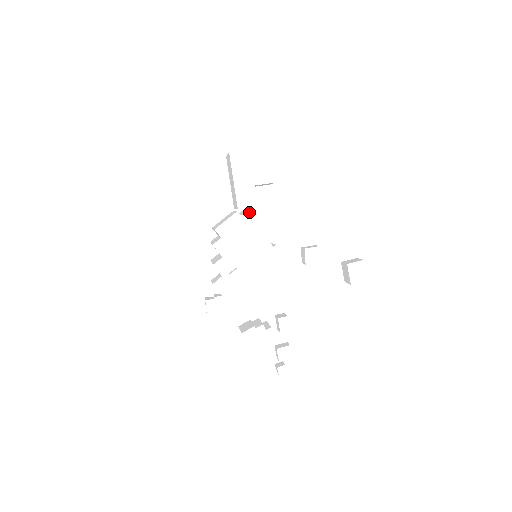
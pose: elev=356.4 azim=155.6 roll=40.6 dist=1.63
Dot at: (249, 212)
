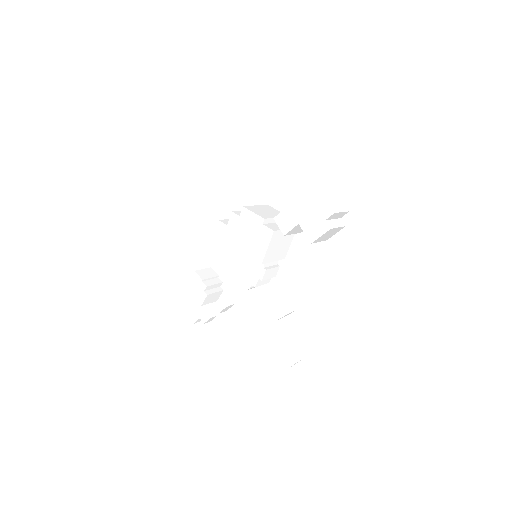
Dot at: (269, 230)
